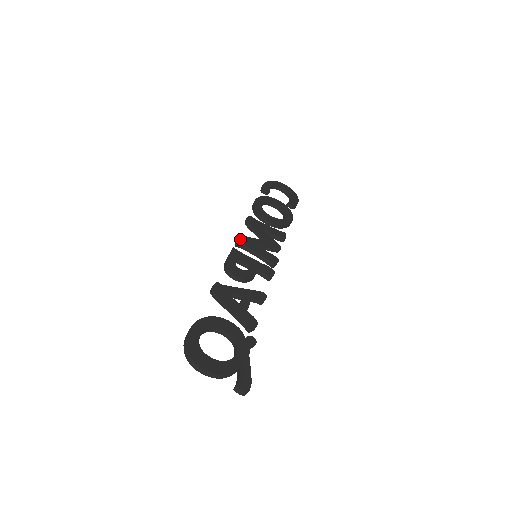
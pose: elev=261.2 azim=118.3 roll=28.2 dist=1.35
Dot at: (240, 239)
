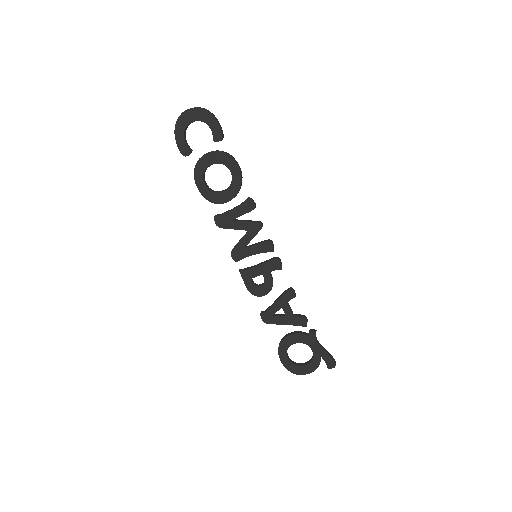
Dot at: (234, 256)
